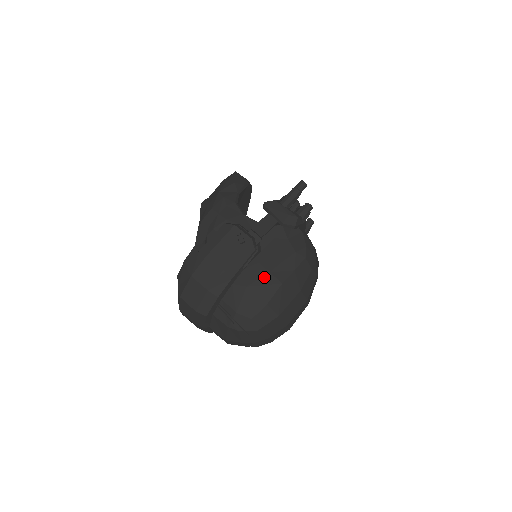
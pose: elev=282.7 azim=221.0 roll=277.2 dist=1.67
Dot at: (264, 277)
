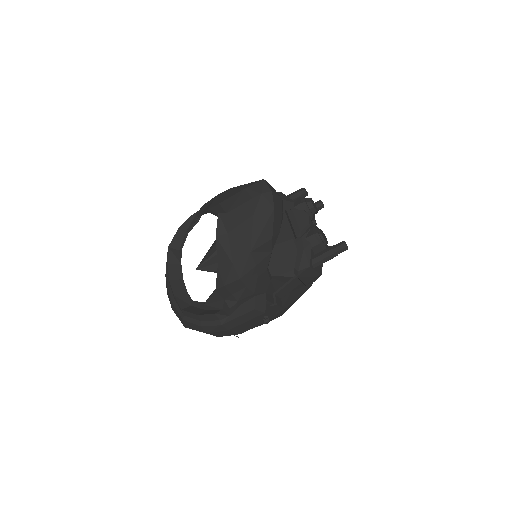
Dot at: occluded
